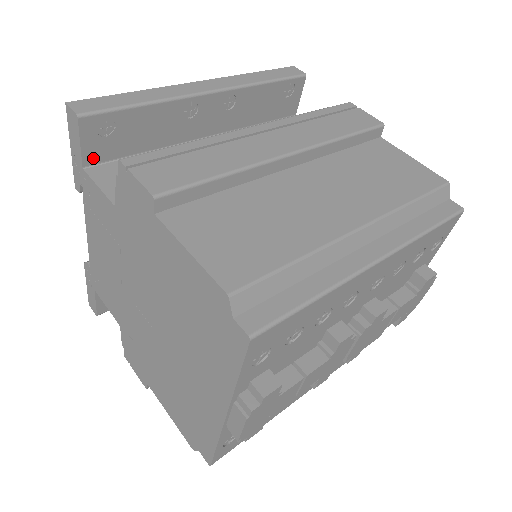
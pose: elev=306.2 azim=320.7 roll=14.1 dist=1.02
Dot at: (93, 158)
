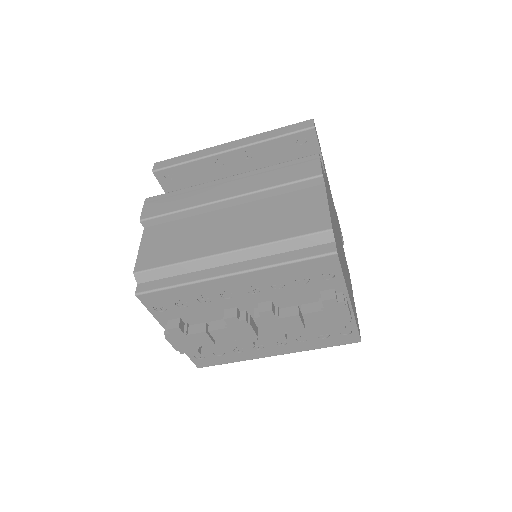
Dot at: (170, 190)
